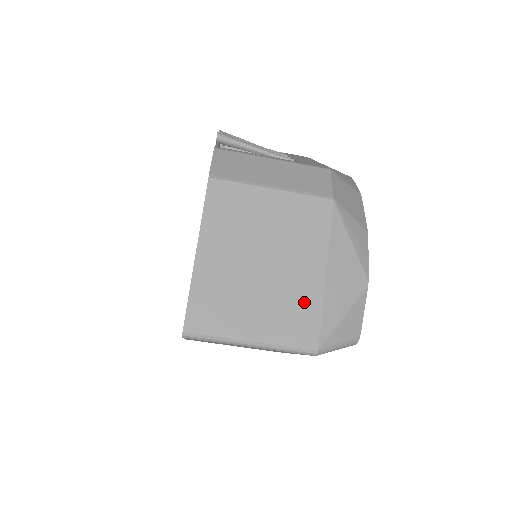
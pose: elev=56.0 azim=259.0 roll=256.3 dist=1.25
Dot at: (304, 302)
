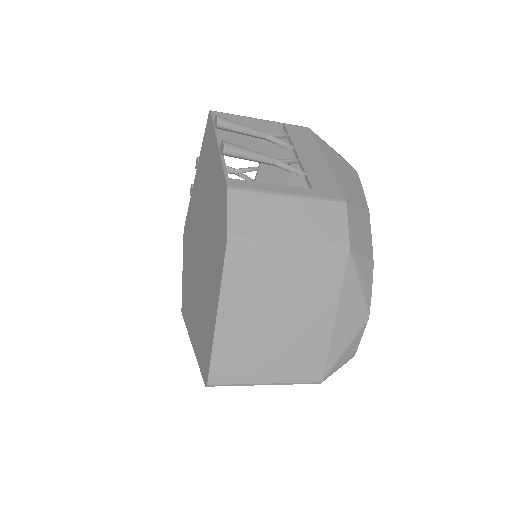
Dot at: (314, 346)
